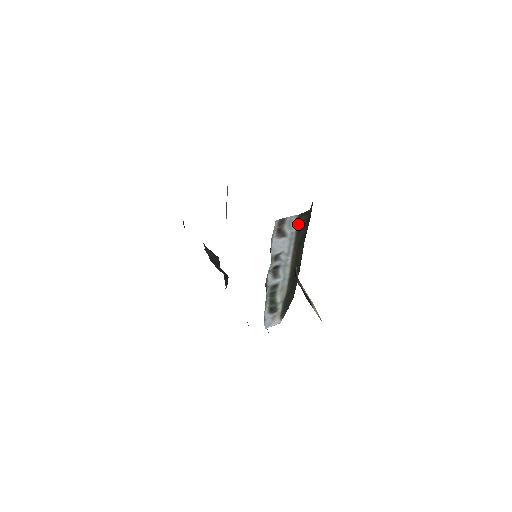
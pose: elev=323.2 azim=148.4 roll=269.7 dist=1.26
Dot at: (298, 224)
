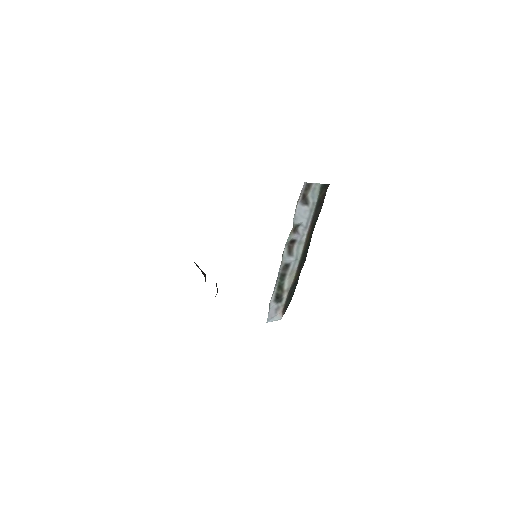
Dot at: (319, 195)
